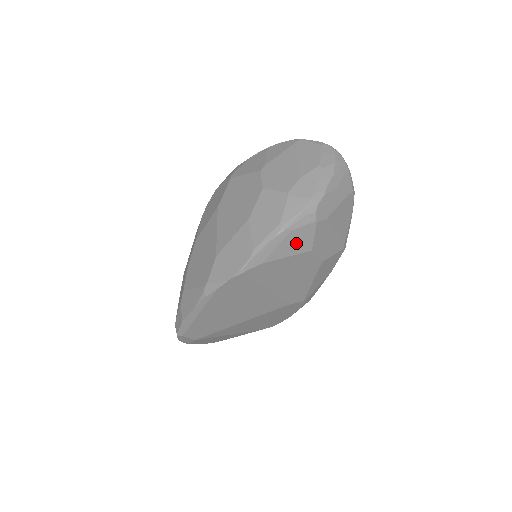
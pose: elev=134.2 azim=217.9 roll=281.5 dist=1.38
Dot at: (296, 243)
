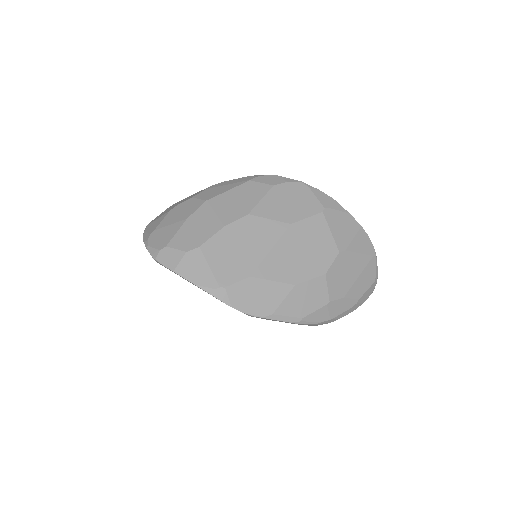
Dot at: occluded
